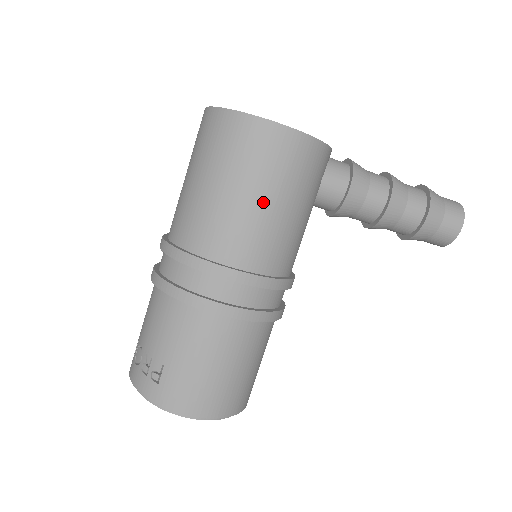
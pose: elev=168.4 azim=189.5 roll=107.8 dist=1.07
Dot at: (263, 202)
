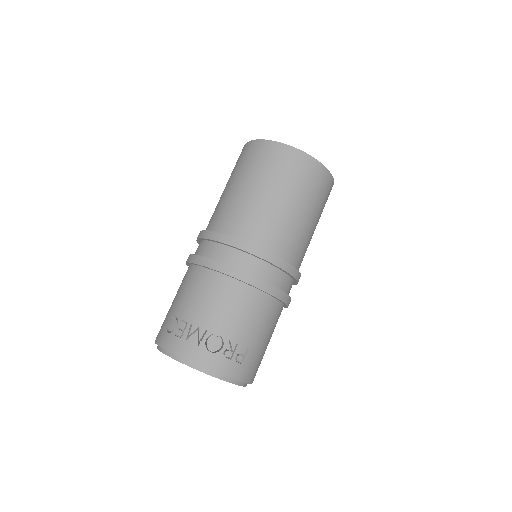
Dot at: (315, 228)
